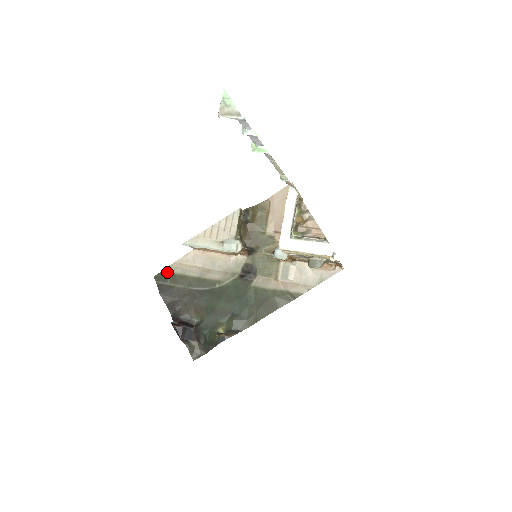
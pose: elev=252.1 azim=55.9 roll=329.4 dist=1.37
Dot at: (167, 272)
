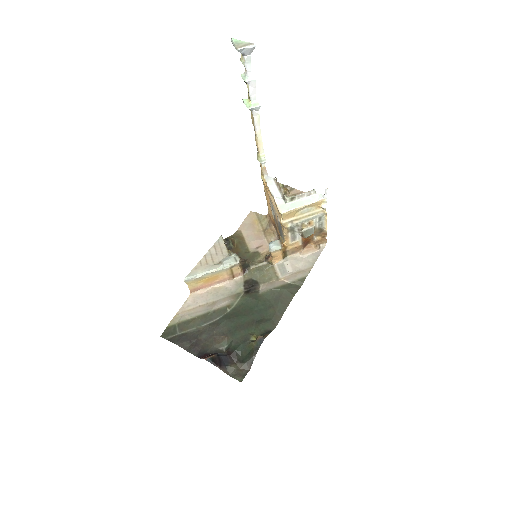
Dot at: (173, 325)
